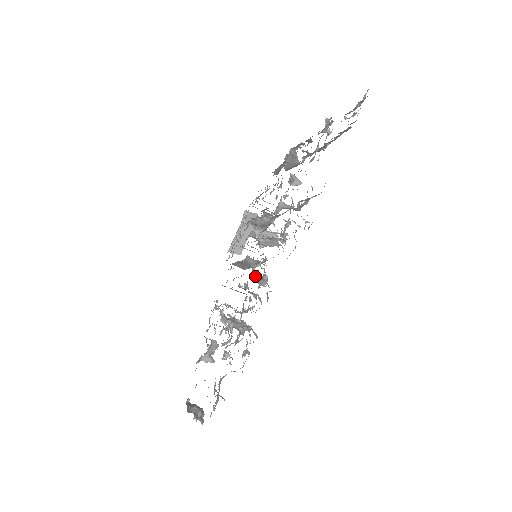
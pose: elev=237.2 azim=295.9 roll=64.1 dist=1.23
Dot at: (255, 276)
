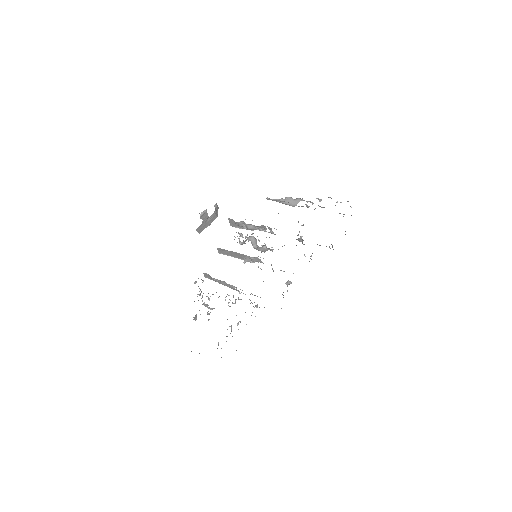
Dot at: occluded
